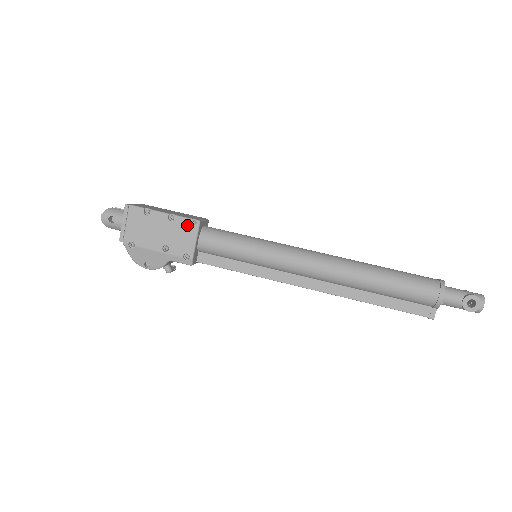
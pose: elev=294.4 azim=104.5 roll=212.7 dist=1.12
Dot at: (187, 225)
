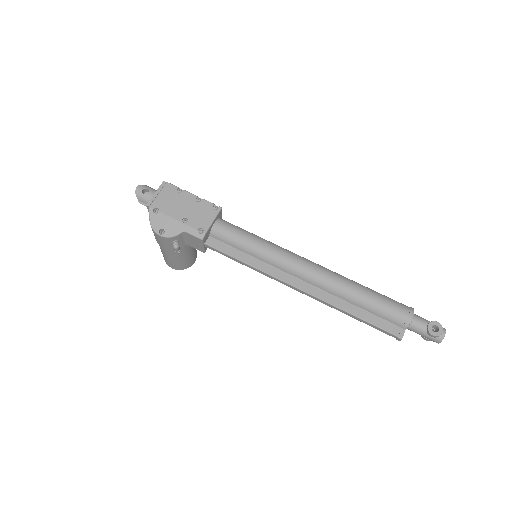
Dot at: (210, 207)
